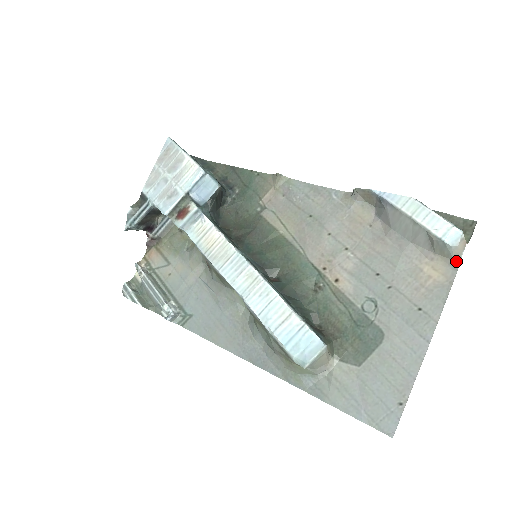
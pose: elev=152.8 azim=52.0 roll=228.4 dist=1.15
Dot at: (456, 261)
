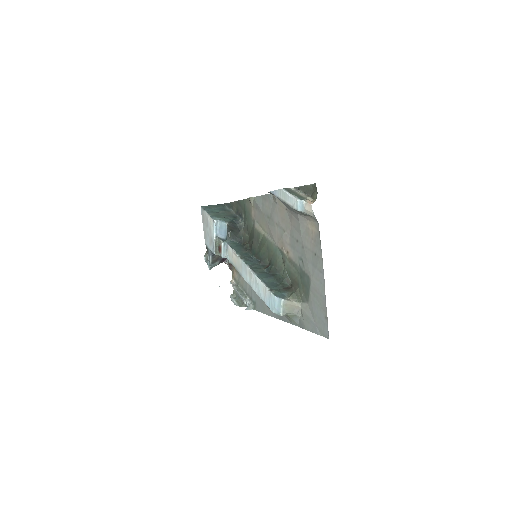
Dot at: (314, 217)
